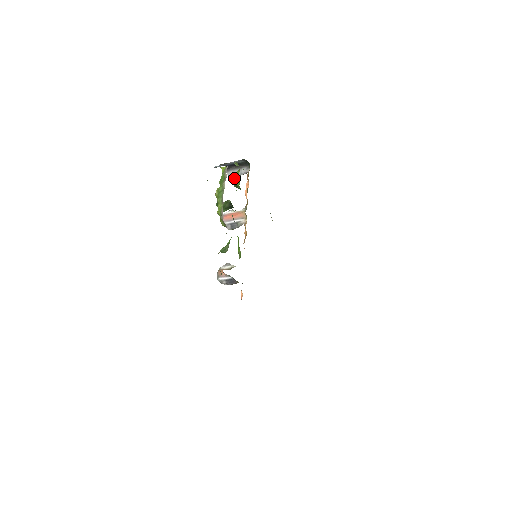
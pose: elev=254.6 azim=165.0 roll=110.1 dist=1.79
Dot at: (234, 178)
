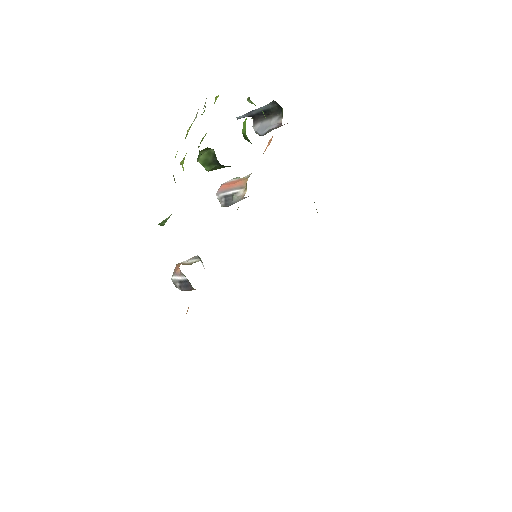
Dot at: occluded
